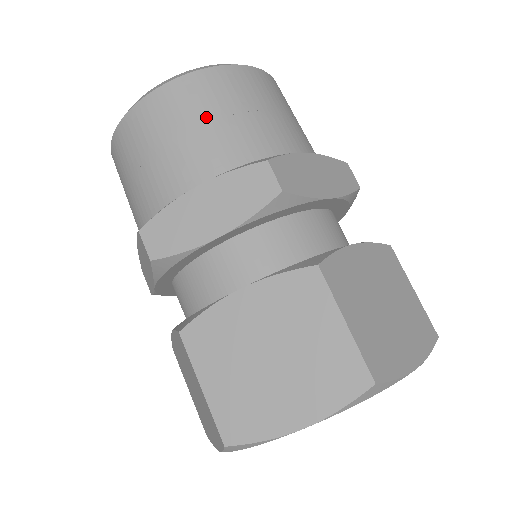
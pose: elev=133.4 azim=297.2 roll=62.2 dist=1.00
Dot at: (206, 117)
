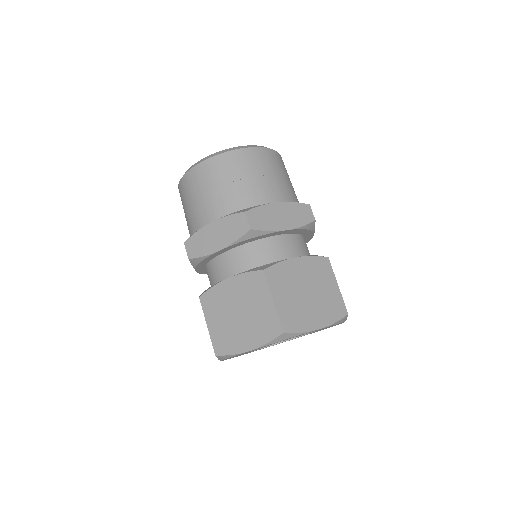
Dot at: (221, 182)
